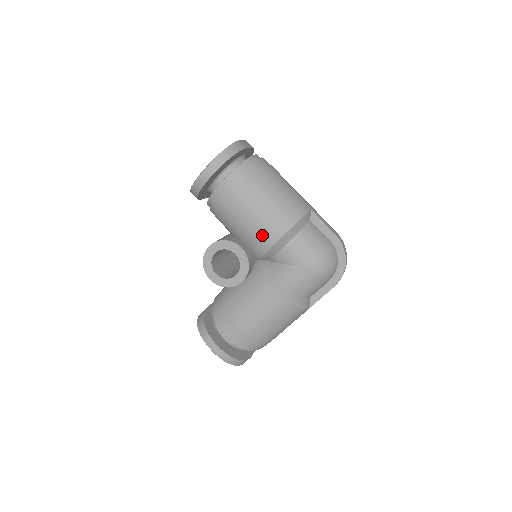
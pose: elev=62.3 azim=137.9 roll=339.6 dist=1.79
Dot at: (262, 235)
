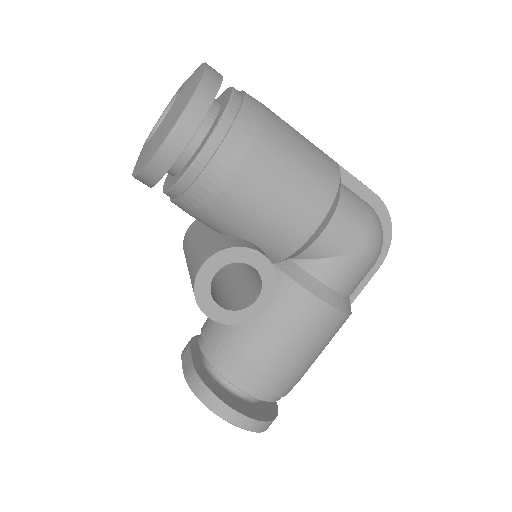
Dot at: (293, 223)
